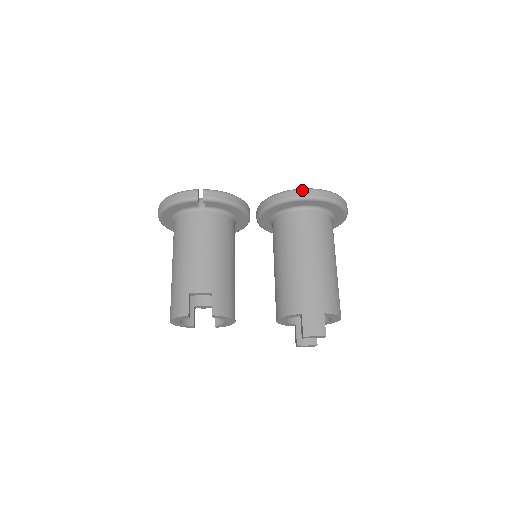
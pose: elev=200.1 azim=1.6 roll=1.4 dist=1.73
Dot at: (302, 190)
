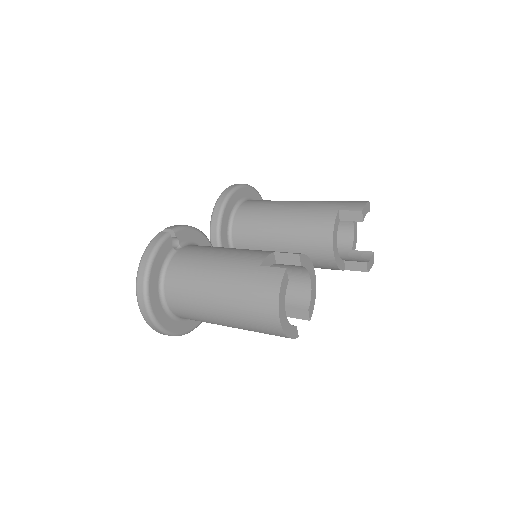
Dot at: (226, 189)
